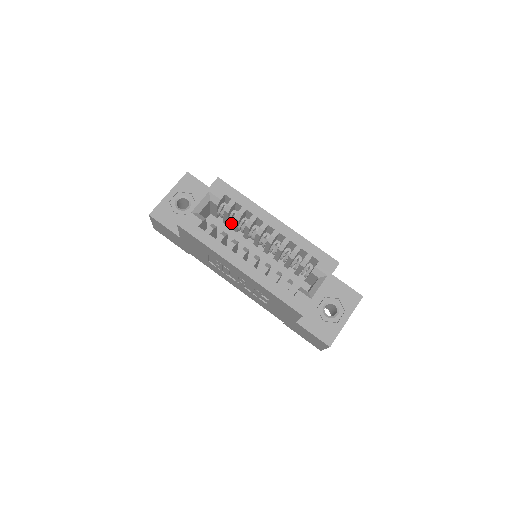
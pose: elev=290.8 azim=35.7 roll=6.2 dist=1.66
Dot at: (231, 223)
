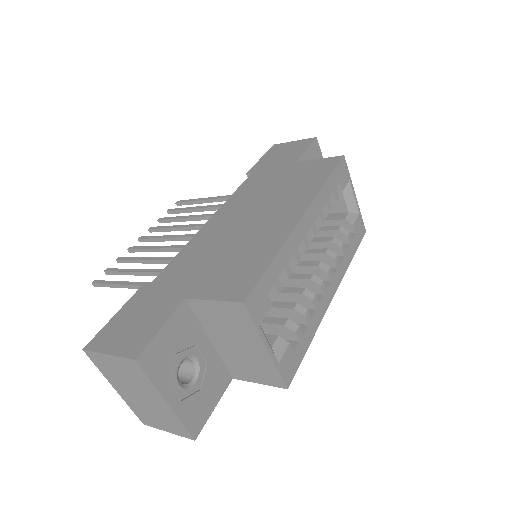
Dot at: occluded
